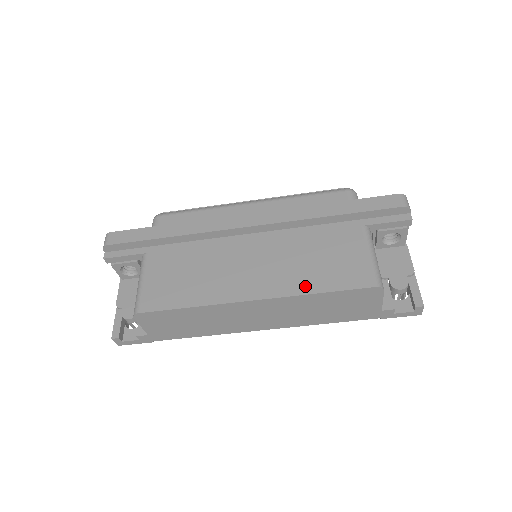
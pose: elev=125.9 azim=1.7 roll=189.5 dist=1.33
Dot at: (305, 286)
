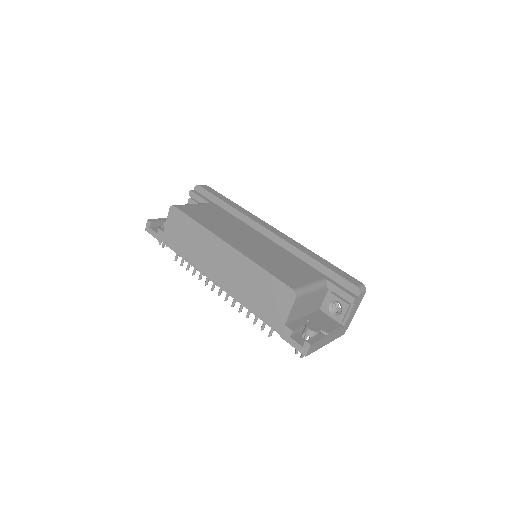
Dot at: (259, 261)
